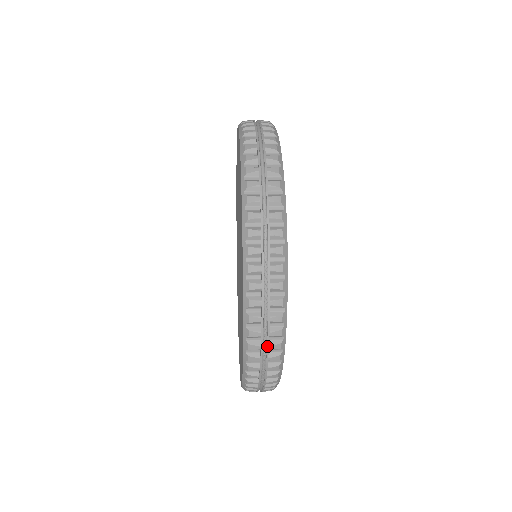
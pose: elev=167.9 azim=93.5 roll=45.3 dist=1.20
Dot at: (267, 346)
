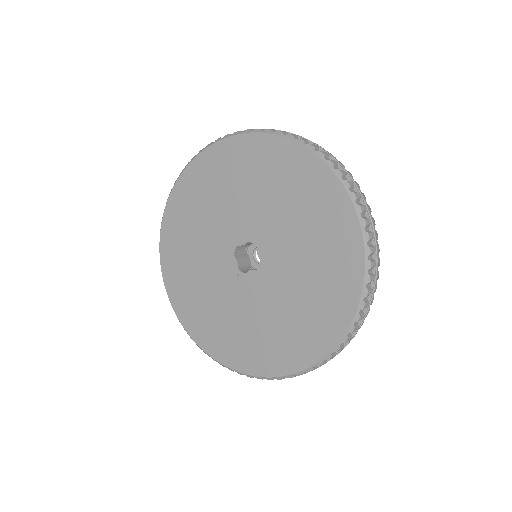
Dot at: (377, 261)
